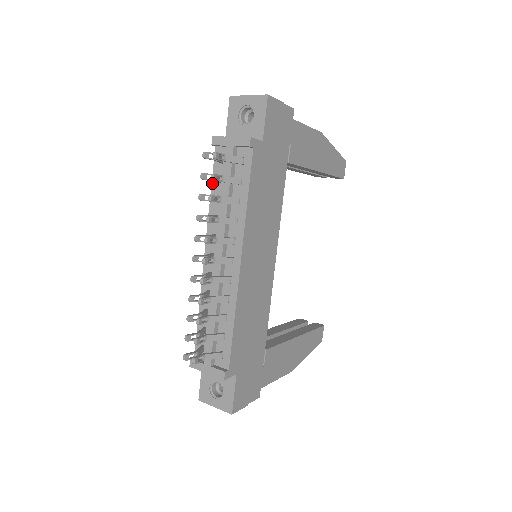
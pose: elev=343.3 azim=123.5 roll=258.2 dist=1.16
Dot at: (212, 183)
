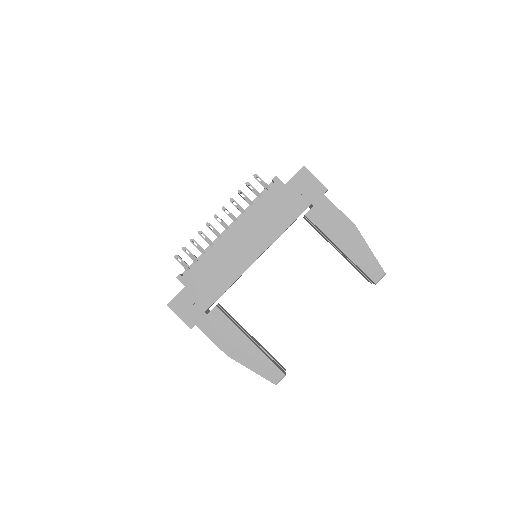
Dot at: occluded
